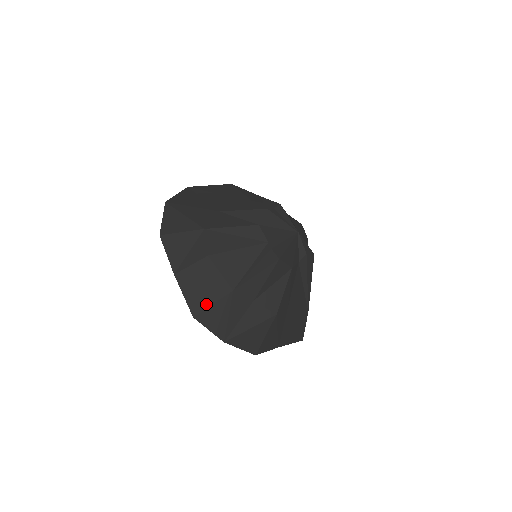
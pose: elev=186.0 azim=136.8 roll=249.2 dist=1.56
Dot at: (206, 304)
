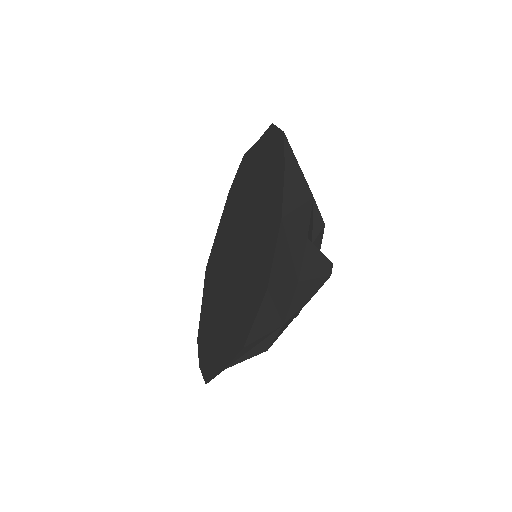
Dot at: occluded
